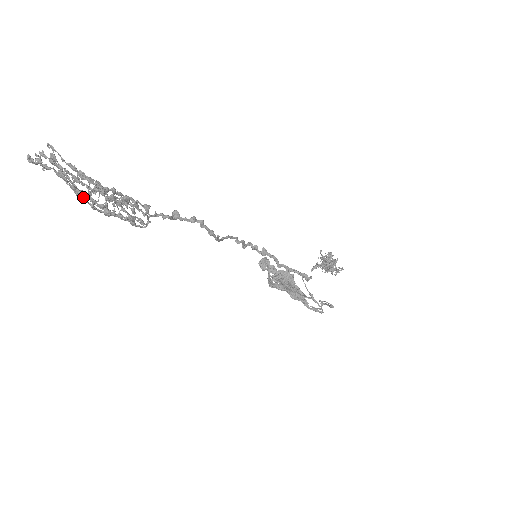
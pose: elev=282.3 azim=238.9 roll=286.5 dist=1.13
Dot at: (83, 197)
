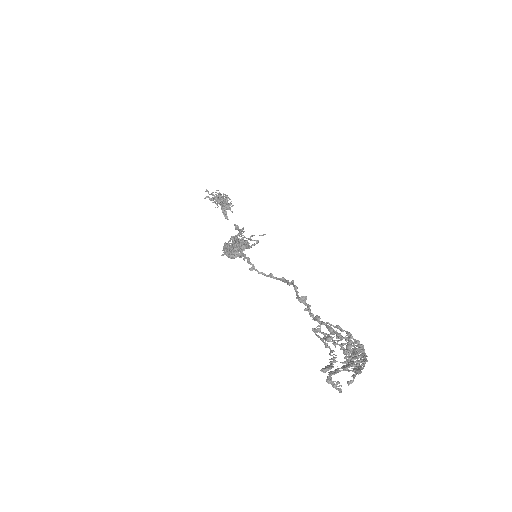
Dot at: occluded
